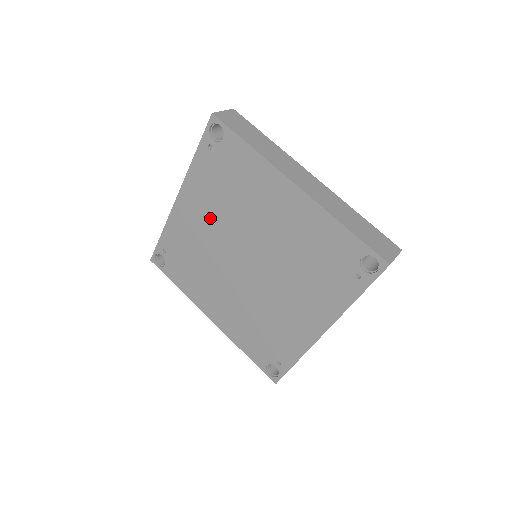
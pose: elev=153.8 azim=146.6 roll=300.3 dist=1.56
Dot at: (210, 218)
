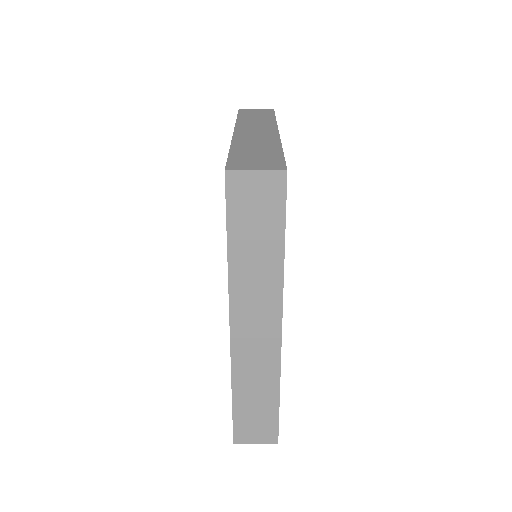
Dot at: occluded
